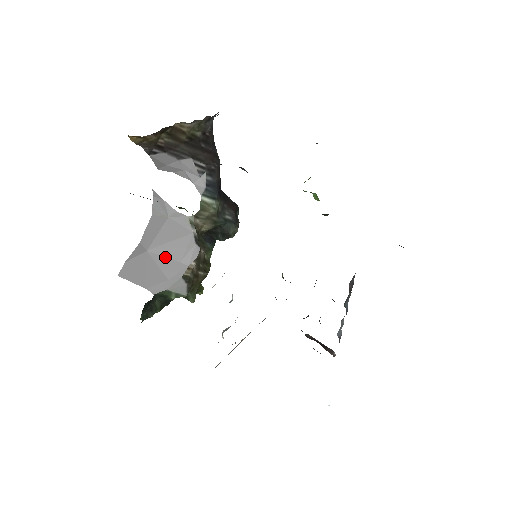
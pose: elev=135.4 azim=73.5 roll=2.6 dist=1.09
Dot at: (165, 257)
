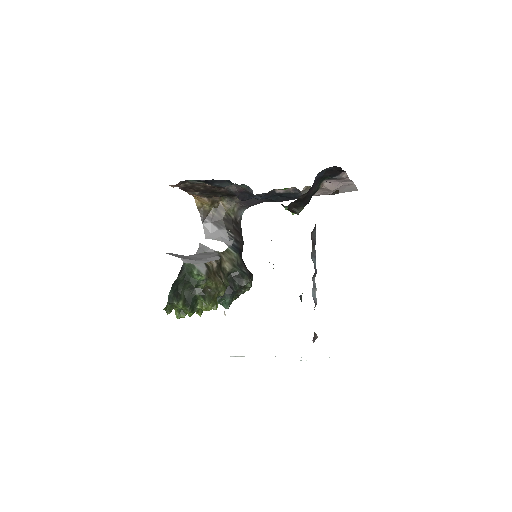
Dot at: (197, 257)
